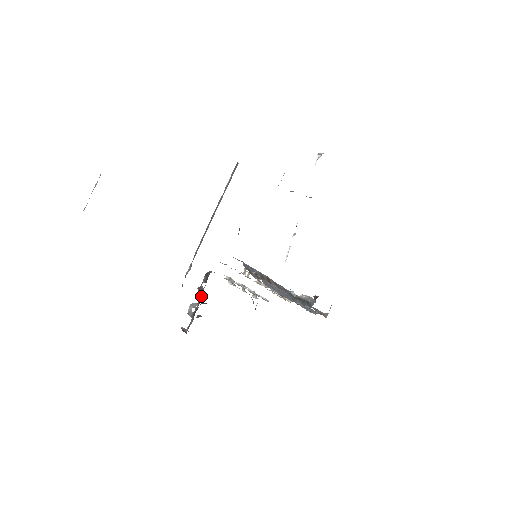
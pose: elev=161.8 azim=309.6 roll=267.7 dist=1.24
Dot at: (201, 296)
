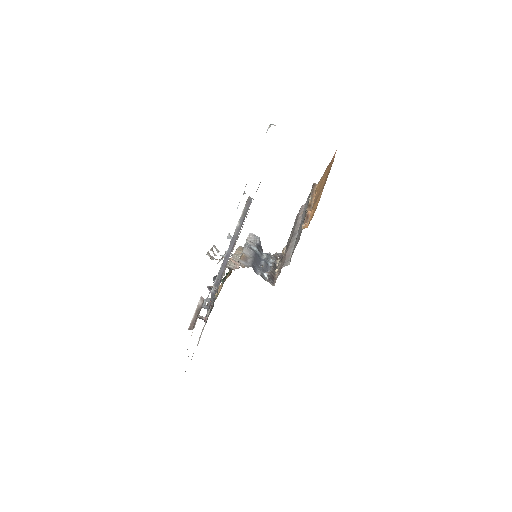
Dot at: occluded
